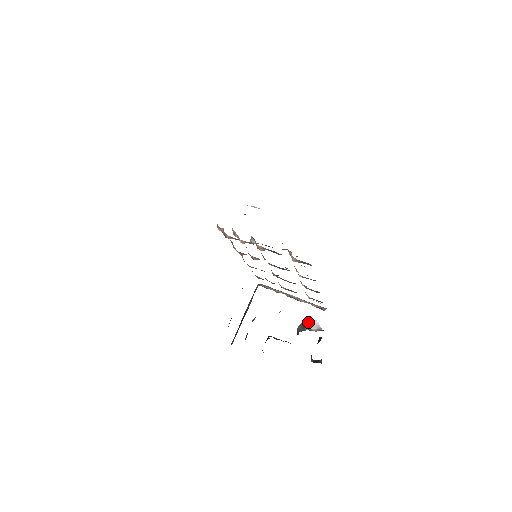
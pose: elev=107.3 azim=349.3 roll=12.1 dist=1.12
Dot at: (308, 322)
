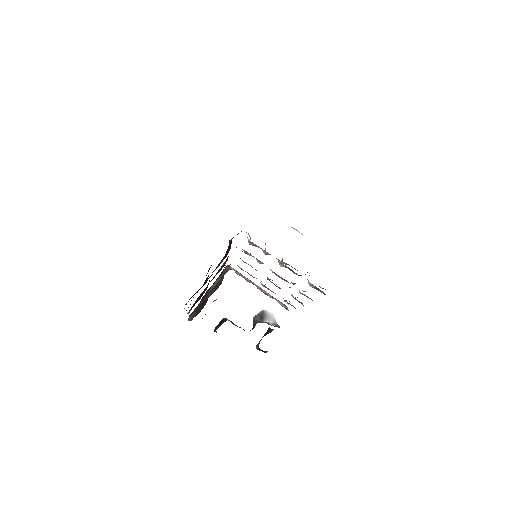
Dot at: (266, 314)
